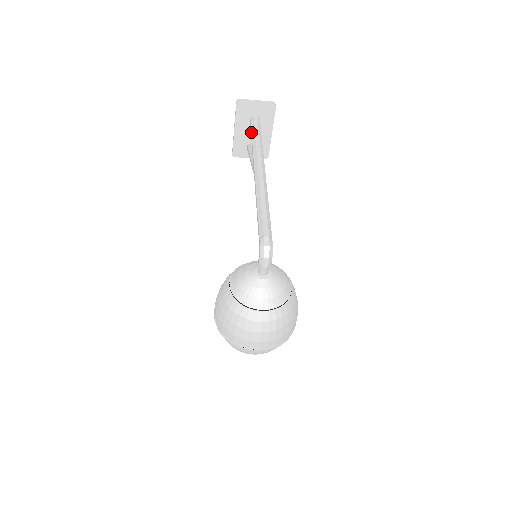
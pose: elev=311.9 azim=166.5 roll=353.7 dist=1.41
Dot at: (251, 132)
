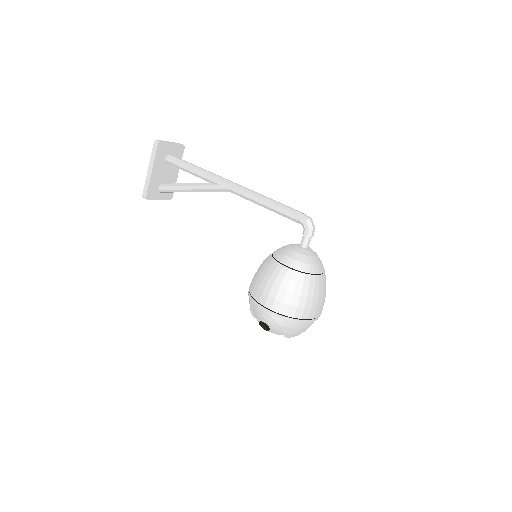
Dot at: (184, 165)
